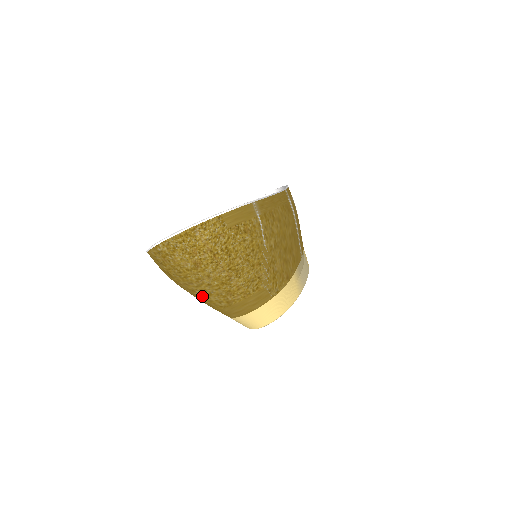
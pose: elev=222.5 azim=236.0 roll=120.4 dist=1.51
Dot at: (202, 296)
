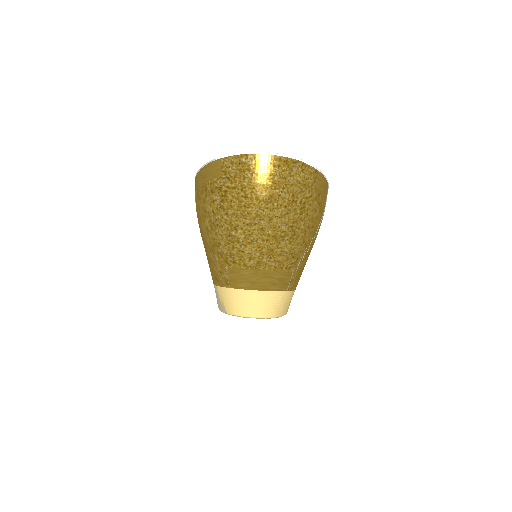
Dot at: (238, 240)
